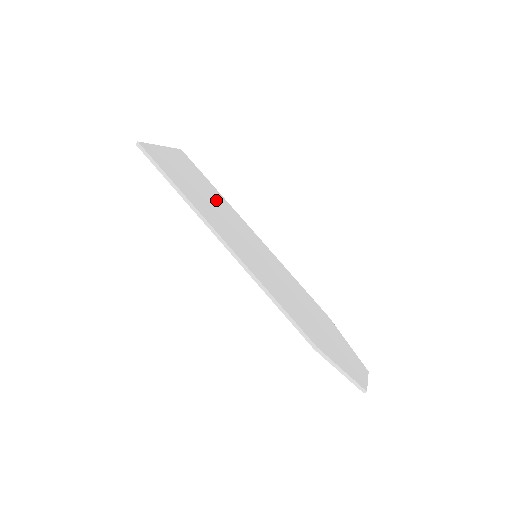
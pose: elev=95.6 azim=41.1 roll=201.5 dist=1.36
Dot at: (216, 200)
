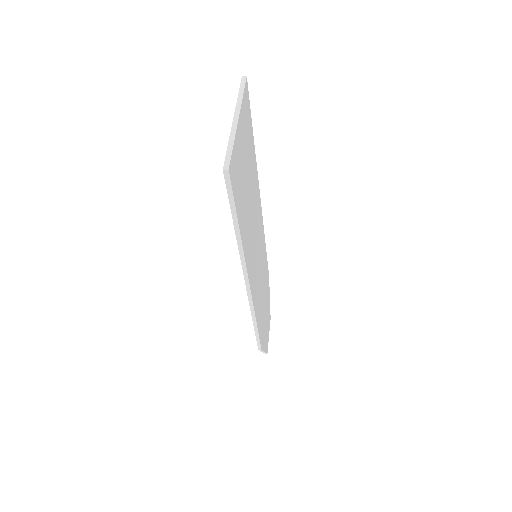
Dot at: (253, 184)
